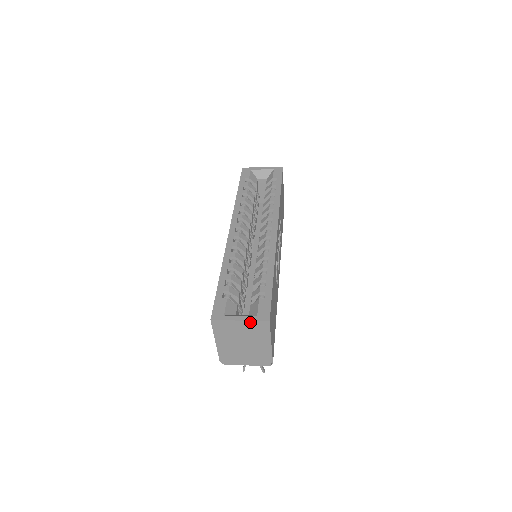
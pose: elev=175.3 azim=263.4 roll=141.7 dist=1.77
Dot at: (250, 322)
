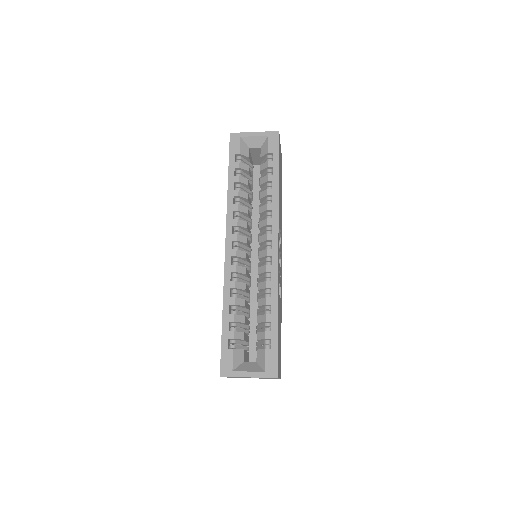
Dot at: (258, 377)
